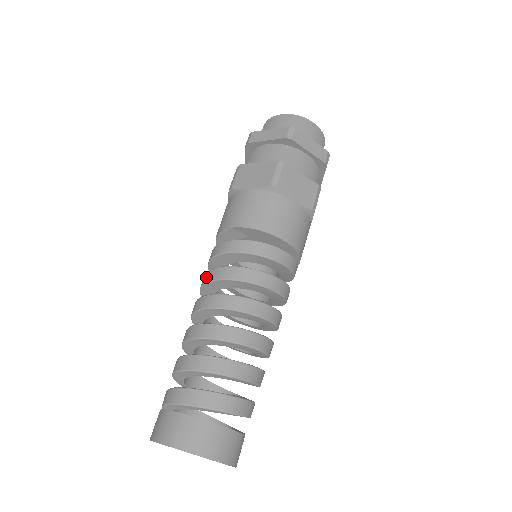
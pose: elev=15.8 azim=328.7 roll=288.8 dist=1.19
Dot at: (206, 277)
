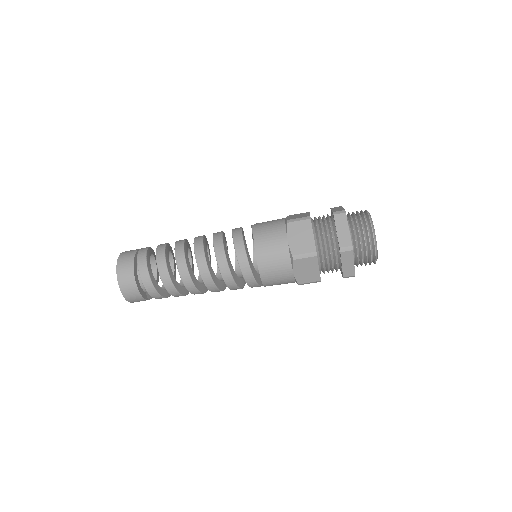
Dot at: (217, 239)
